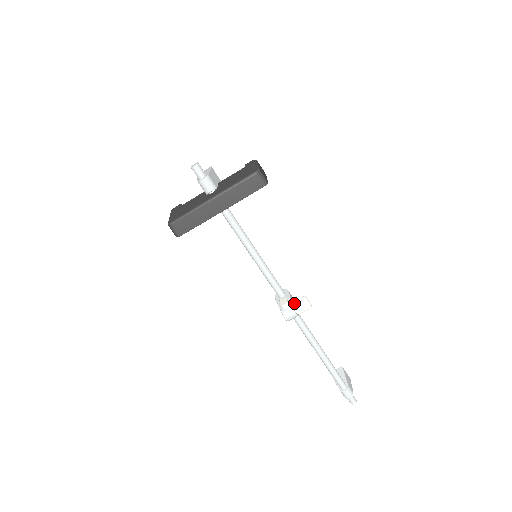
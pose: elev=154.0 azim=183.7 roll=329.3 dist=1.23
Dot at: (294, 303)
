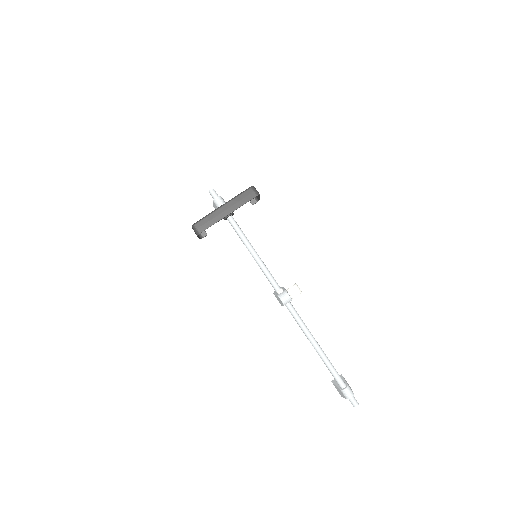
Dot at: (287, 289)
